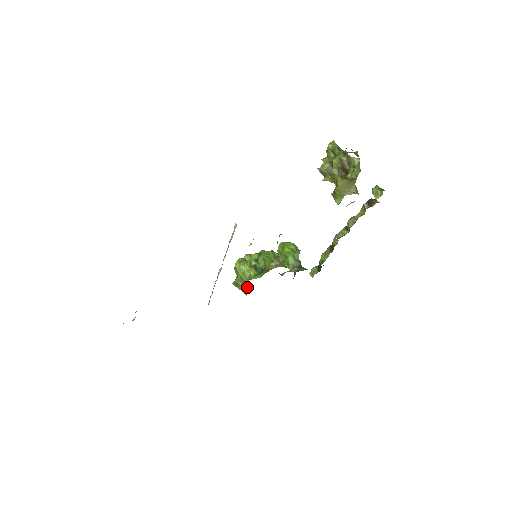
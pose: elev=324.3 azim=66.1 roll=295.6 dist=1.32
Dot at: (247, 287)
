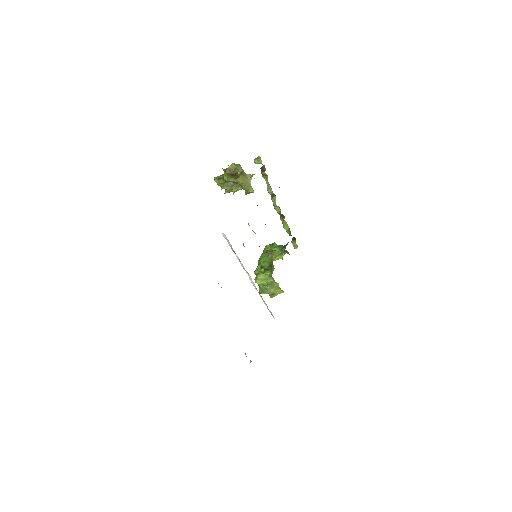
Dot at: (277, 284)
